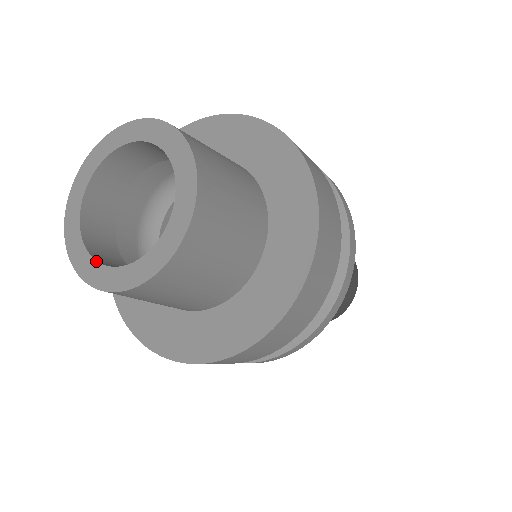
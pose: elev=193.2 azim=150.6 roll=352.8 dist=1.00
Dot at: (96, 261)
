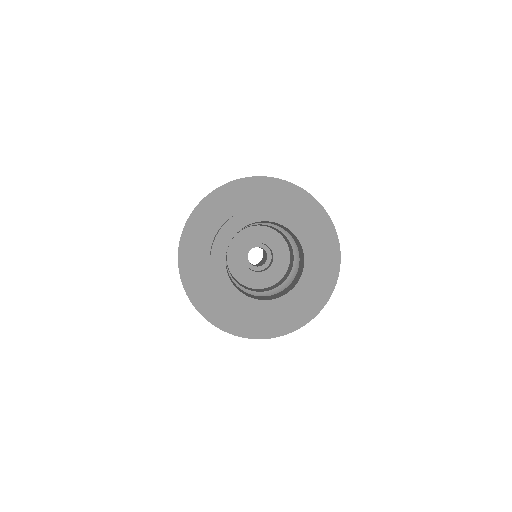
Dot at: (278, 298)
